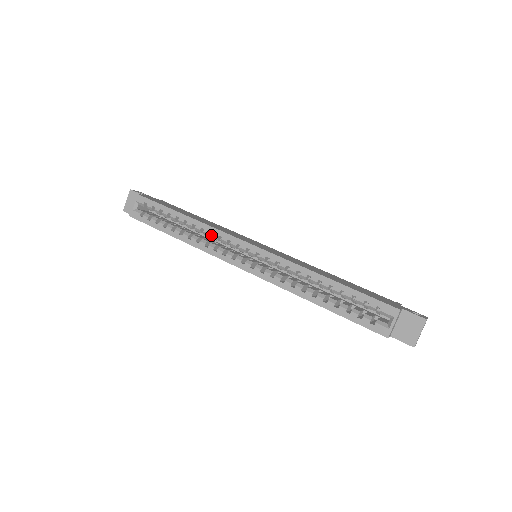
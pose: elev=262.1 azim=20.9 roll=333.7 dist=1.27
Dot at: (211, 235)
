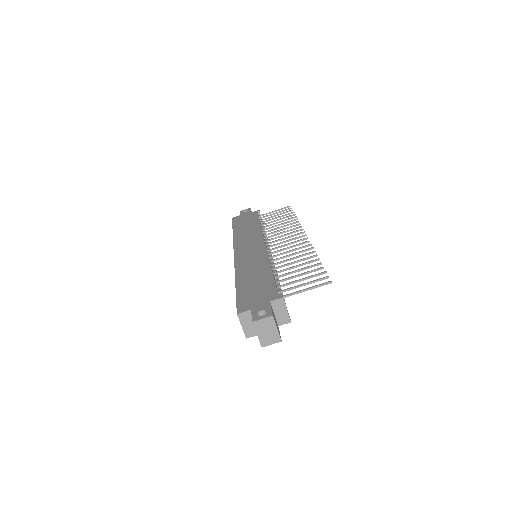
Dot at: occluded
